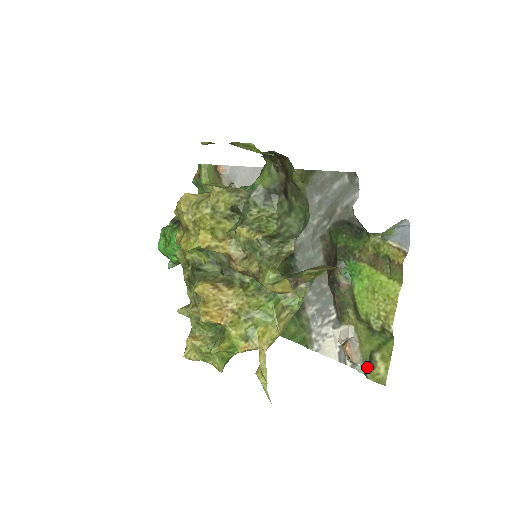
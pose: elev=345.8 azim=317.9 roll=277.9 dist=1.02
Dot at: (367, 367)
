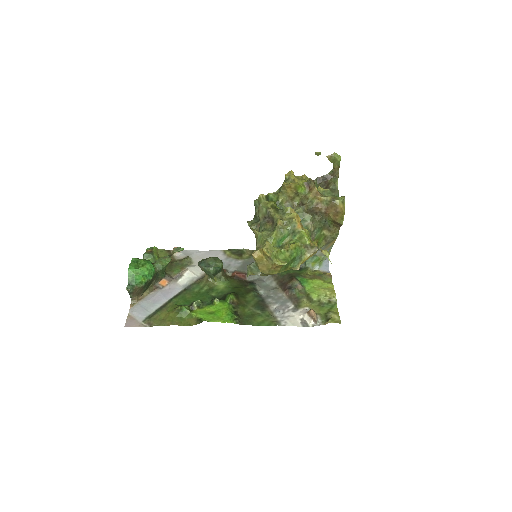
Dot at: (325, 321)
